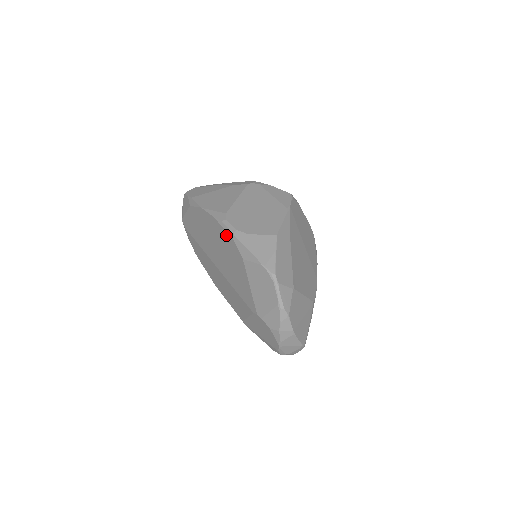
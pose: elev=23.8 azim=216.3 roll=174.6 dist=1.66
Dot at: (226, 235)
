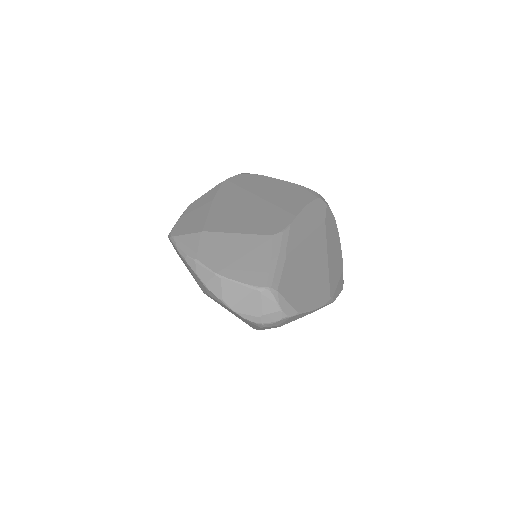
Dot at: occluded
